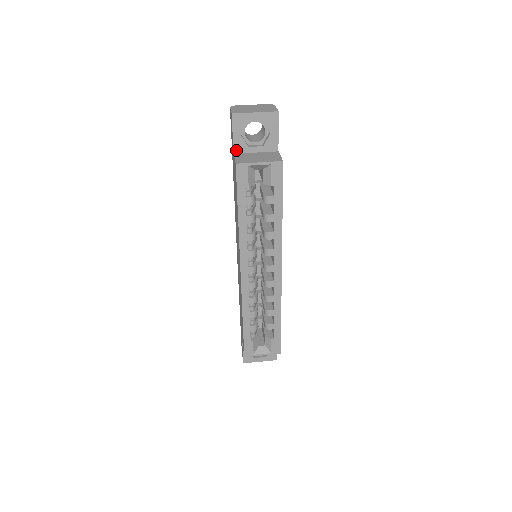
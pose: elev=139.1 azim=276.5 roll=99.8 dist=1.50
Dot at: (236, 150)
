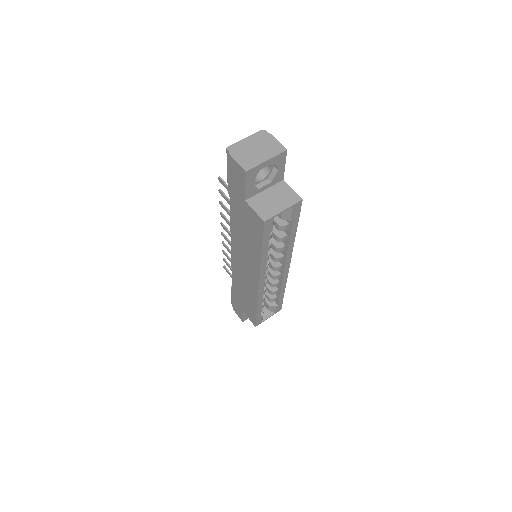
Dot at: (247, 197)
